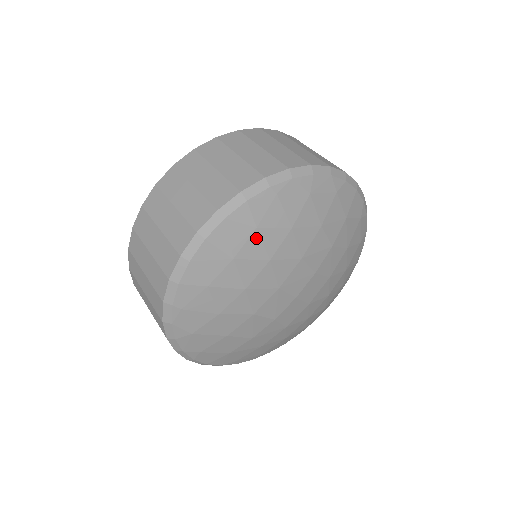
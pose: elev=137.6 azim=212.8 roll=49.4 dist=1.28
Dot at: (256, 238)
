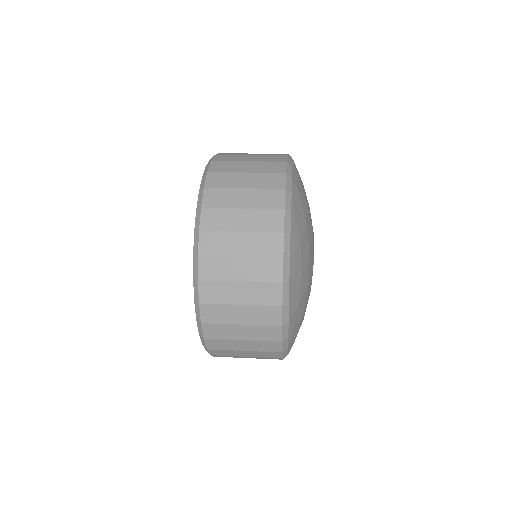
Dot at: (302, 250)
